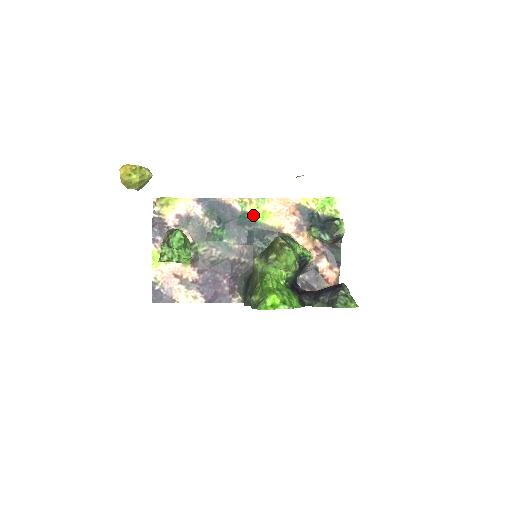
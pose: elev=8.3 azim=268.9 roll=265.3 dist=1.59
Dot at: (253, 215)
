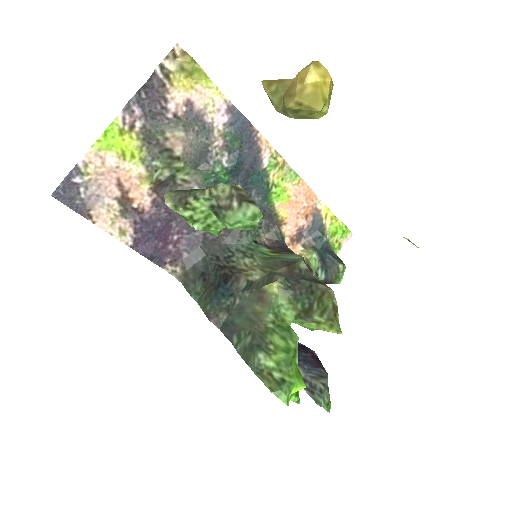
Dot at: (272, 185)
